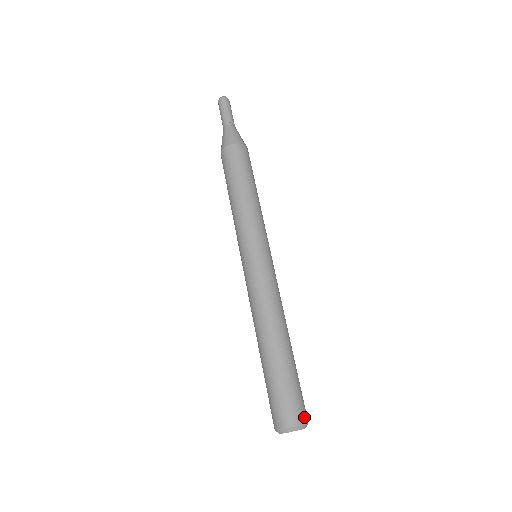
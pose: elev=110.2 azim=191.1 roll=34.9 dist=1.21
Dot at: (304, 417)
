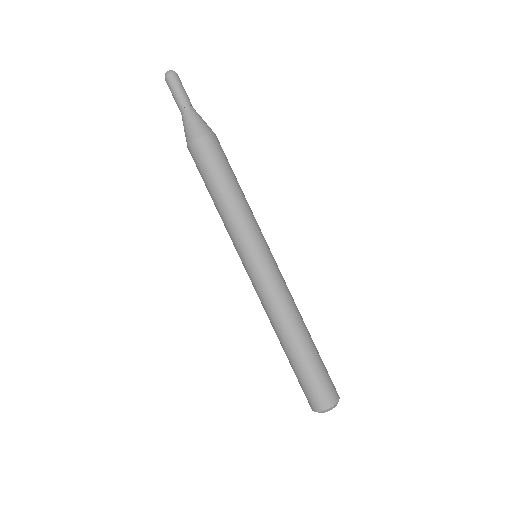
Dot at: (336, 395)
